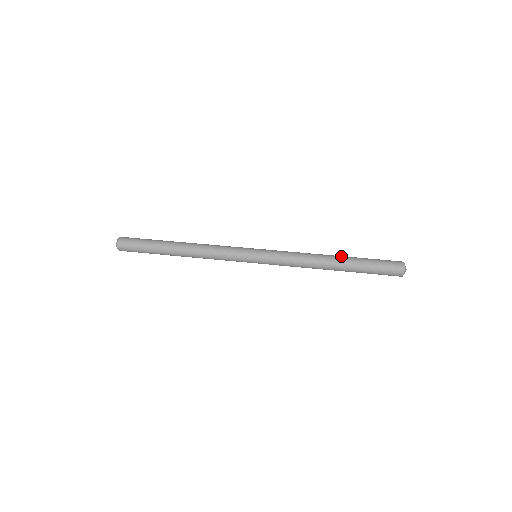
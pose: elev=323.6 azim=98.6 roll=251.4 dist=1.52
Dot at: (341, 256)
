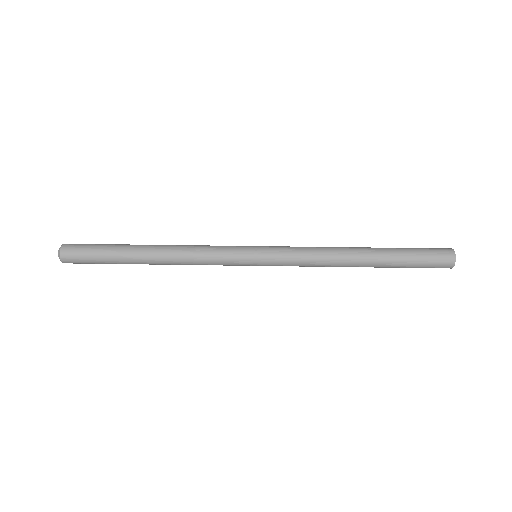
Dot at: (370, 247)
